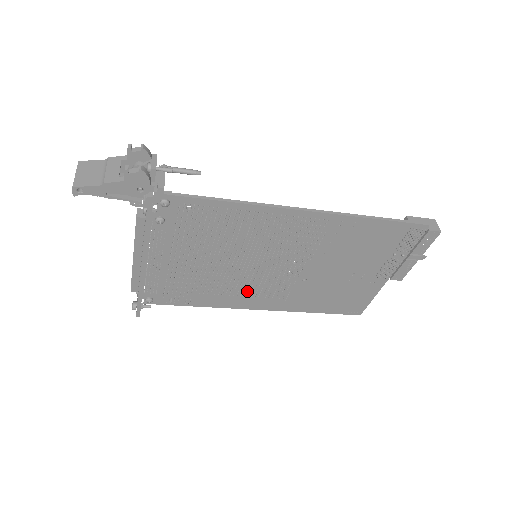
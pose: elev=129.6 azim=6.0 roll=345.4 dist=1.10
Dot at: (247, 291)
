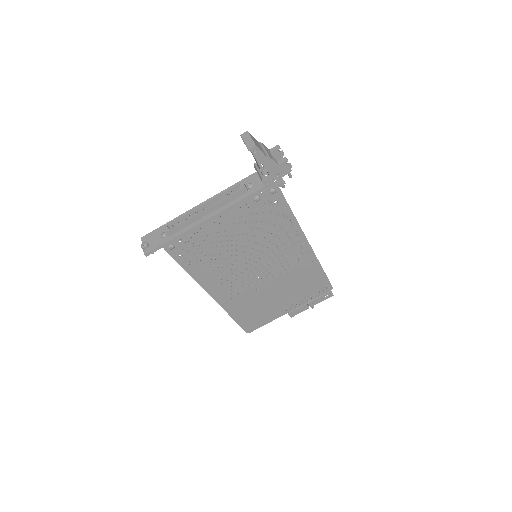
Dot at: (225, 278)
